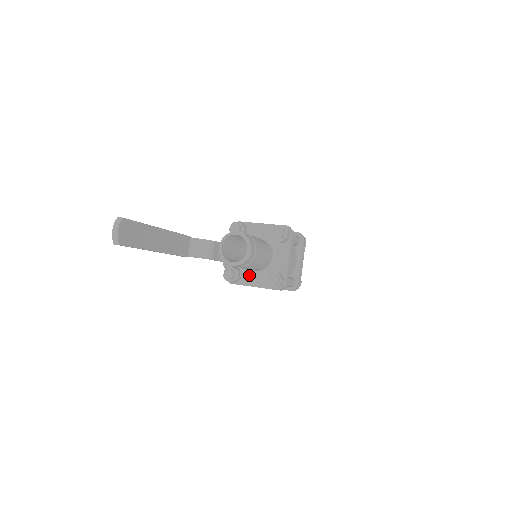
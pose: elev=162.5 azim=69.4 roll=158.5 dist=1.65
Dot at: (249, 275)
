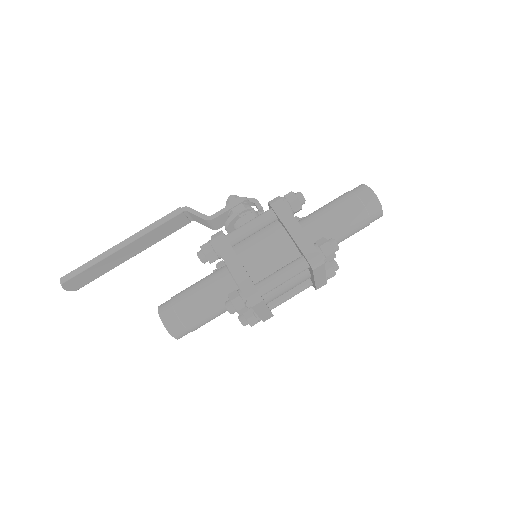
Dot at: occluded
